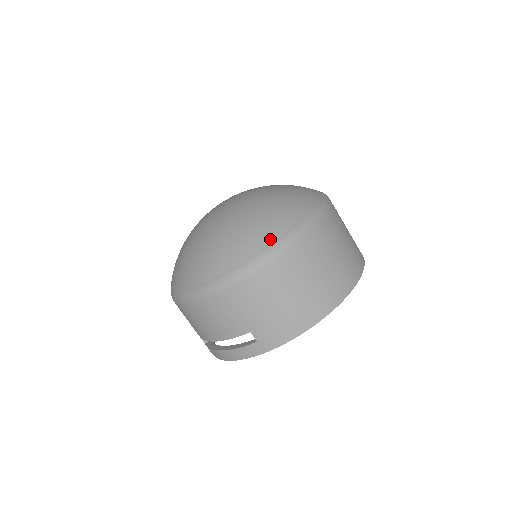
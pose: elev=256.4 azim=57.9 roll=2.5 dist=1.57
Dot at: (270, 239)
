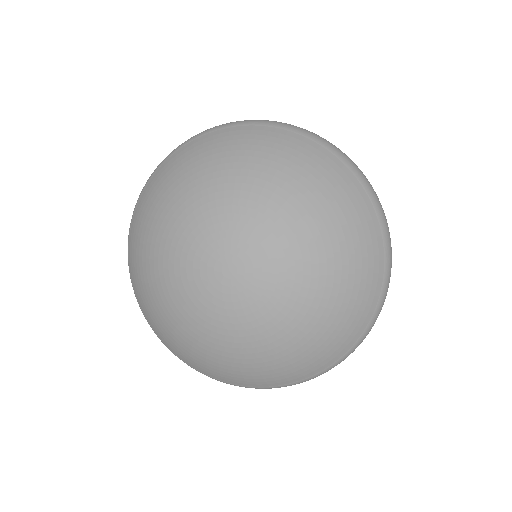
Dot at: (317, 370)
